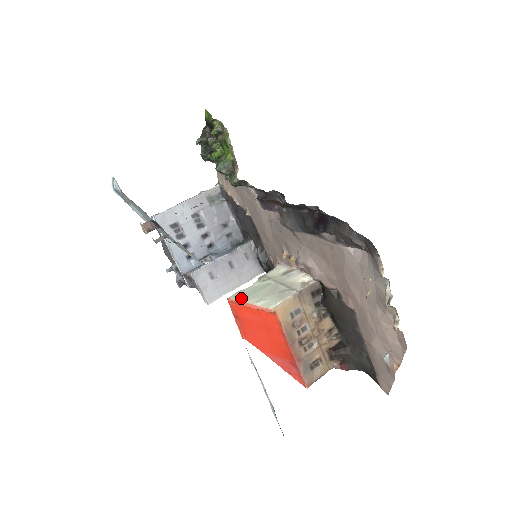
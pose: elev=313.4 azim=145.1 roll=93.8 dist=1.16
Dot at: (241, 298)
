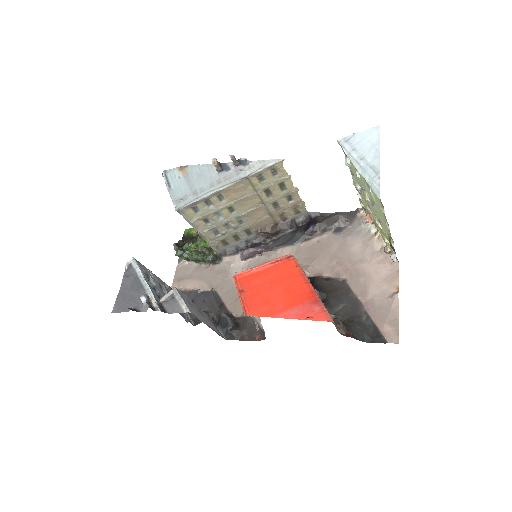
Dot at: (251, 269)
